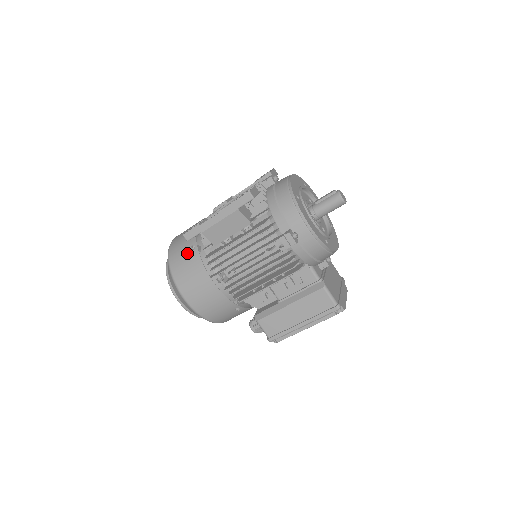
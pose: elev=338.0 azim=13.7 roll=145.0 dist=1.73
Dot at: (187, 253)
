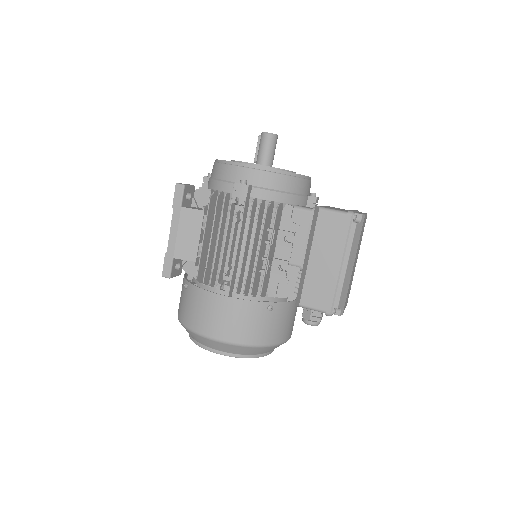
Dot at: (185, 296)
